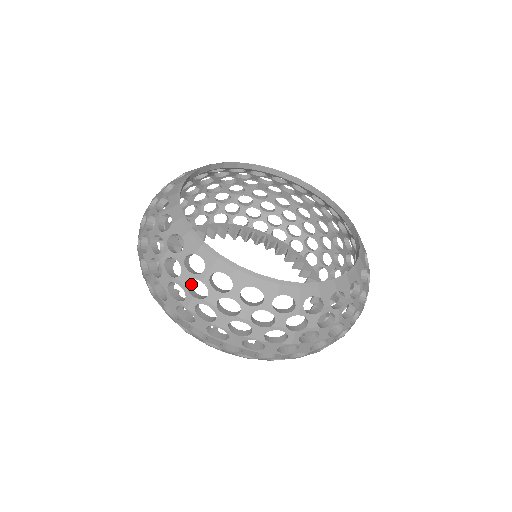
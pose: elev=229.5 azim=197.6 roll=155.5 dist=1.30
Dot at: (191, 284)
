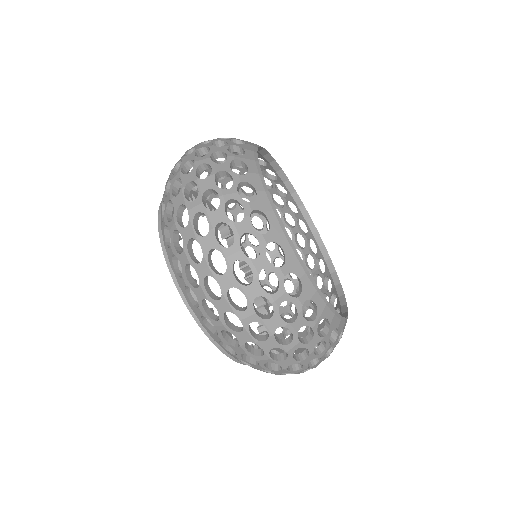
Dot at: occluded
